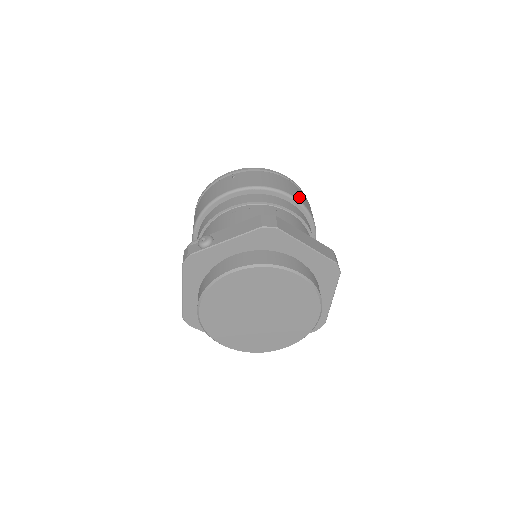
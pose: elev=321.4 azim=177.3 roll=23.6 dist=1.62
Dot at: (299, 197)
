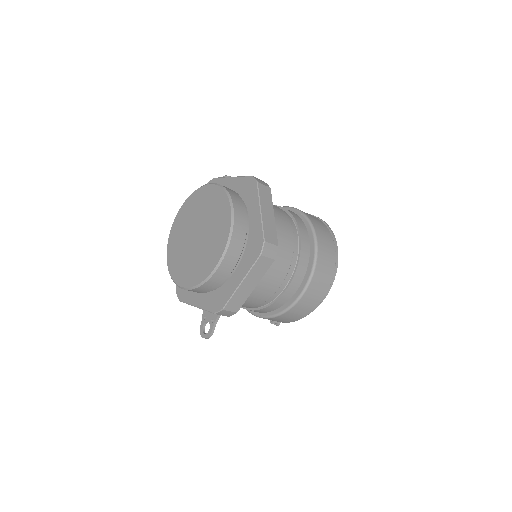
Dot at: (322, 246)
